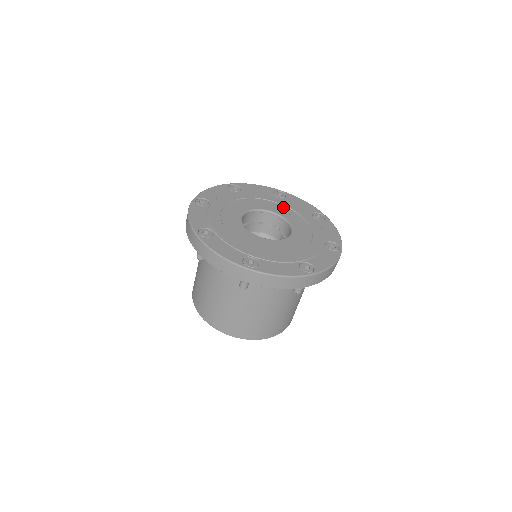
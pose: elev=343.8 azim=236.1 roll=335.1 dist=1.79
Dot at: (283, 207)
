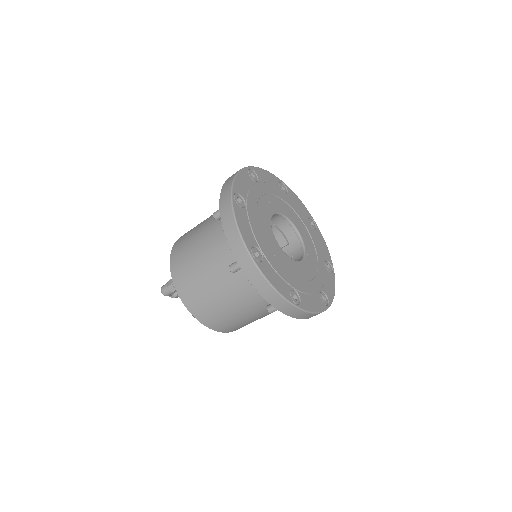
Dot at: (271, 198)
